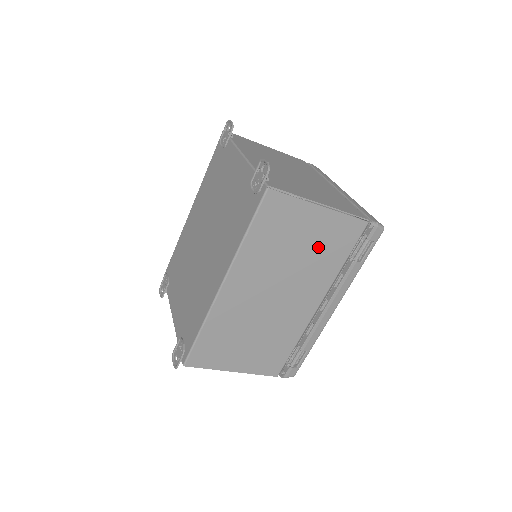
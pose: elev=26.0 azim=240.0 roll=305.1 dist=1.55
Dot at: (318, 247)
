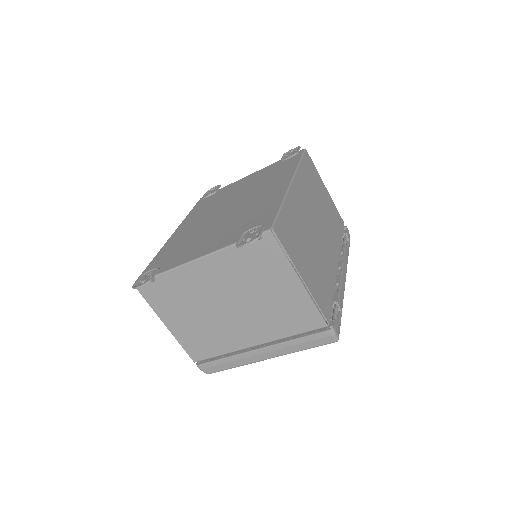
Dot at: (329, 213)
